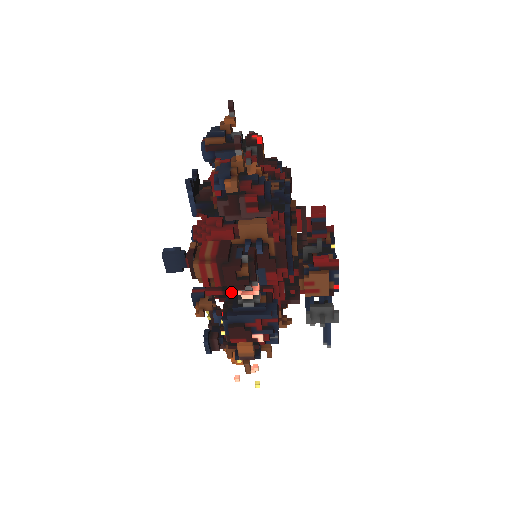
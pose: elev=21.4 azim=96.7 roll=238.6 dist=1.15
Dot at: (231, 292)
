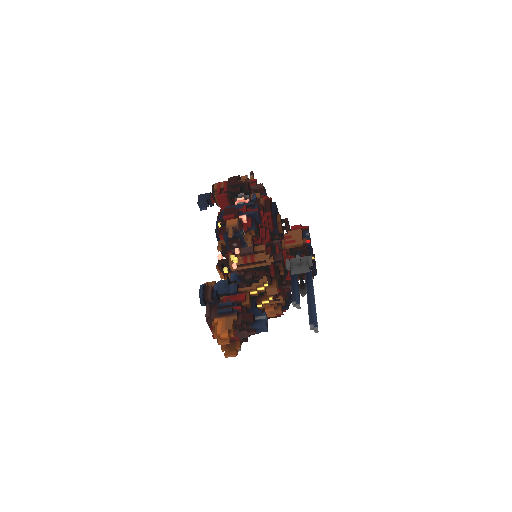
Dot at: occluded
